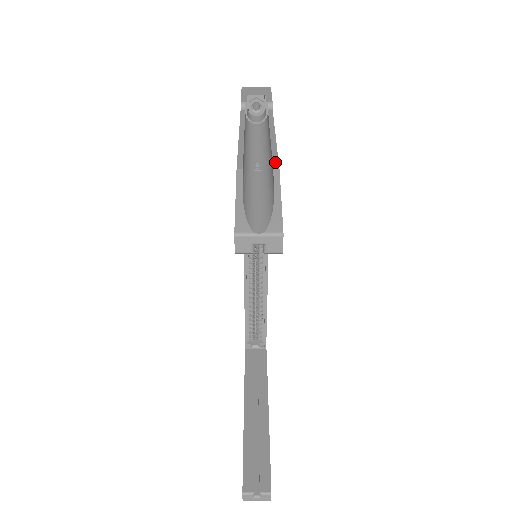
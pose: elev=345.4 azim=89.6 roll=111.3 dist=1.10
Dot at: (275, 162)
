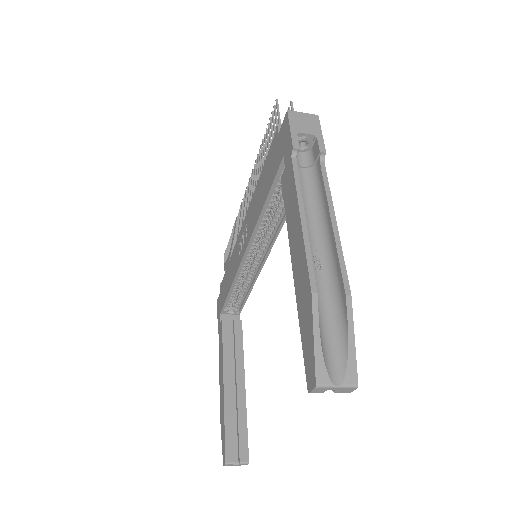
Dot at: (345, 281)
